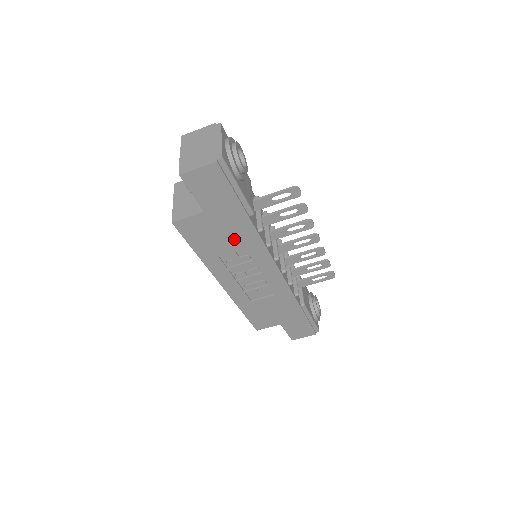
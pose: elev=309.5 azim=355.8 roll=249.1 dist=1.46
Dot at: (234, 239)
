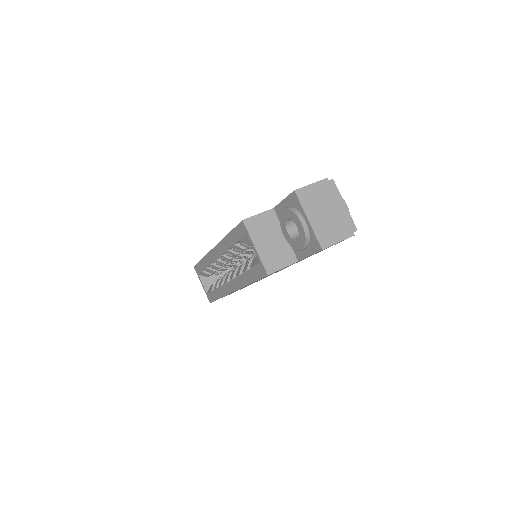
Dot at: occluded
